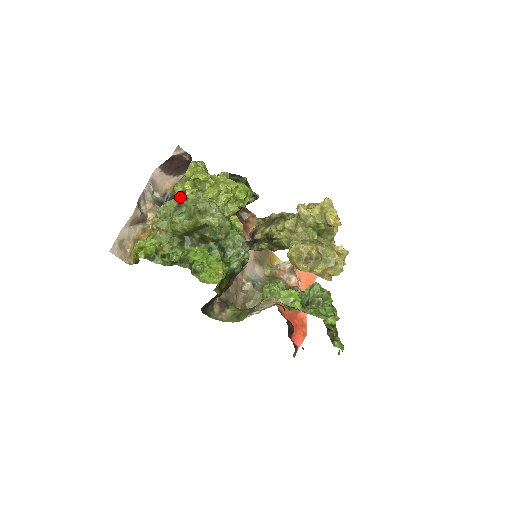
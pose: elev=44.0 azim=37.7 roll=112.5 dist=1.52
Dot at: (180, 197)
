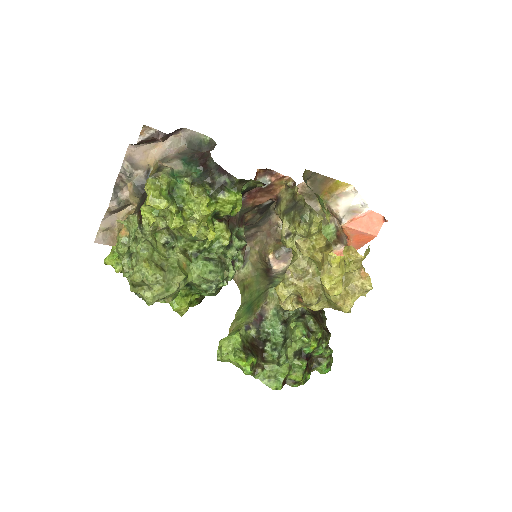
Dot at: occluded
